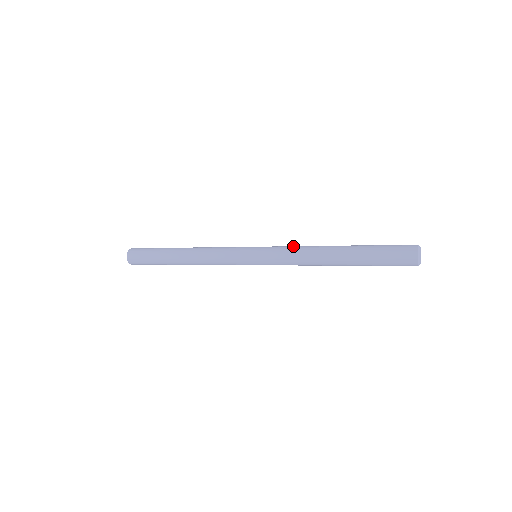
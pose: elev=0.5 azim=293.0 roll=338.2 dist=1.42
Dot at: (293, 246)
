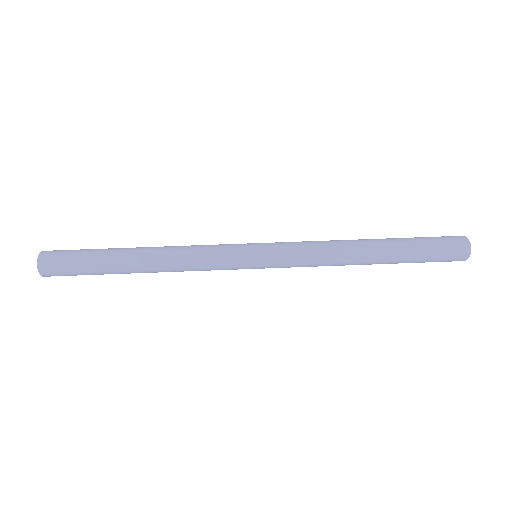
Dot at: (312, 262)
